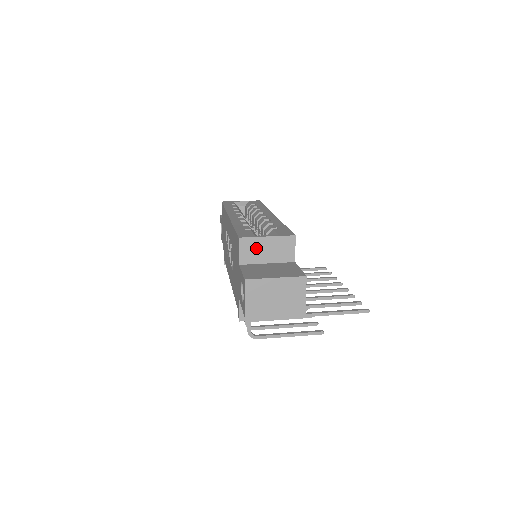
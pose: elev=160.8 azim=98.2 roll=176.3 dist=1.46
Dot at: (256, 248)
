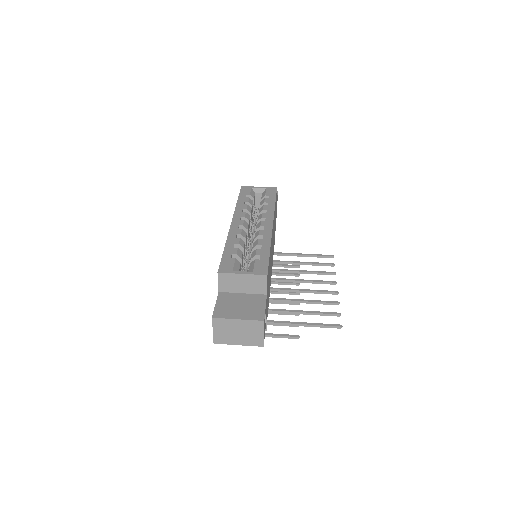
Dot at: (233, 281)
